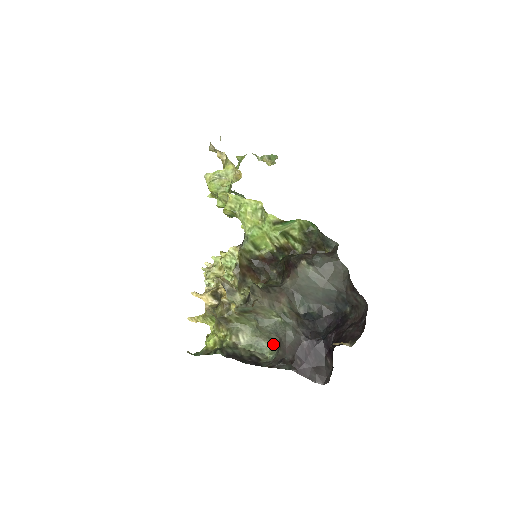
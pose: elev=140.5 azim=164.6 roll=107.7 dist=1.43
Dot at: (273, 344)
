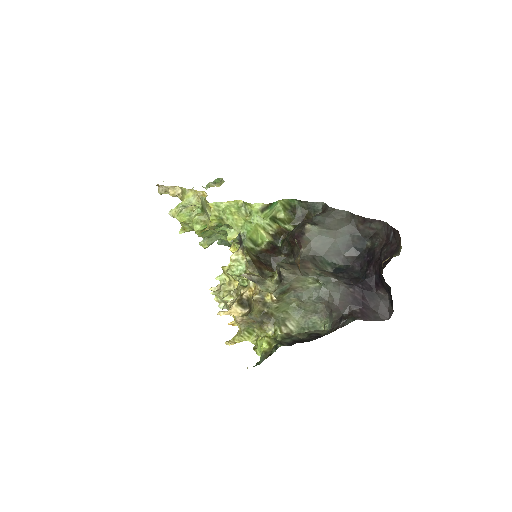
Dot at: (321, 315)
